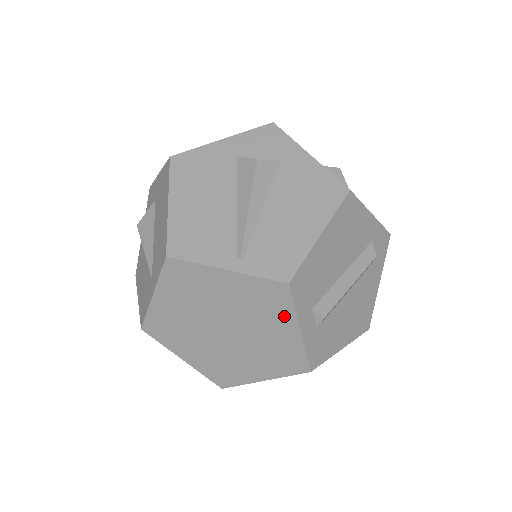
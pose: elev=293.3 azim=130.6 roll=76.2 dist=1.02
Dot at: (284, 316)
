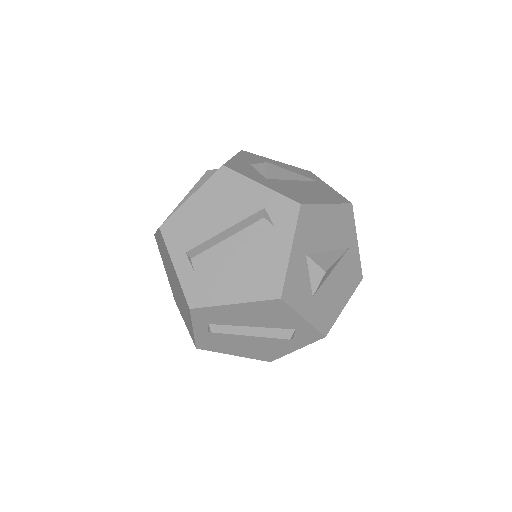
Dot at: (169, 257)
